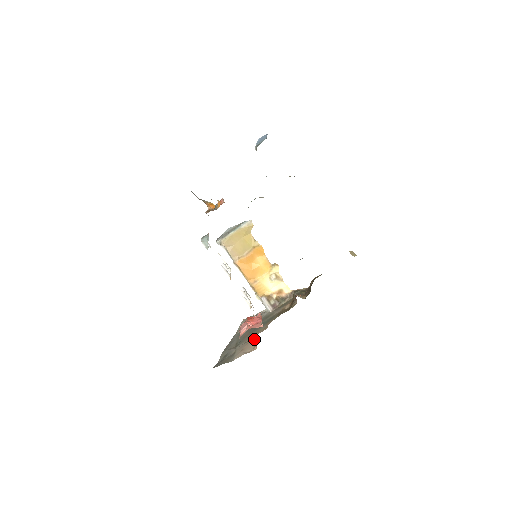
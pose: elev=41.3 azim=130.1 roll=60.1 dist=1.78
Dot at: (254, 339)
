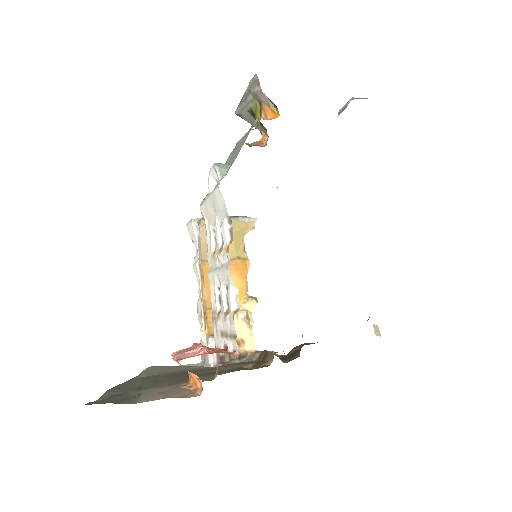
Dot at: (188, 384)
